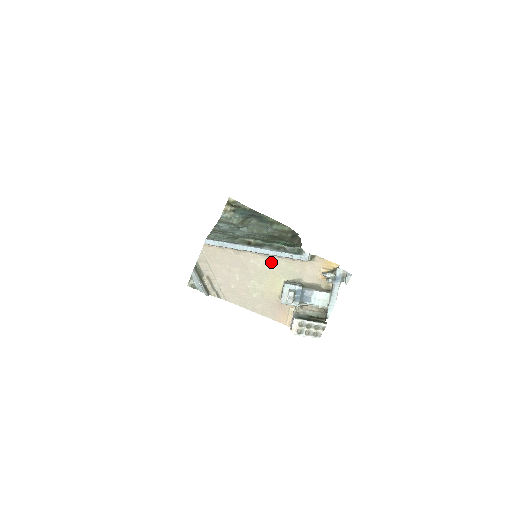
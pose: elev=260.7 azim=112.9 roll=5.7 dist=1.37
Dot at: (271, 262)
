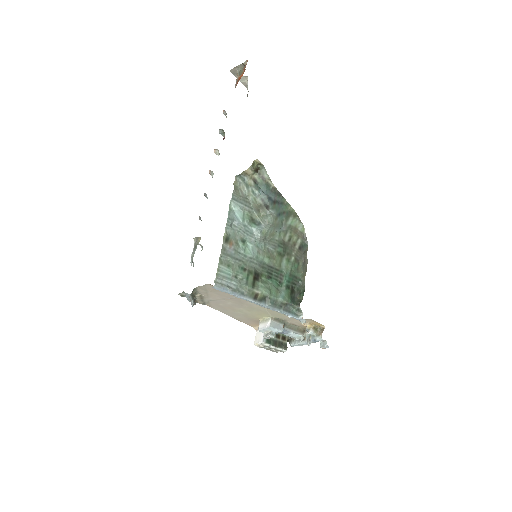
Dot at: occluded
